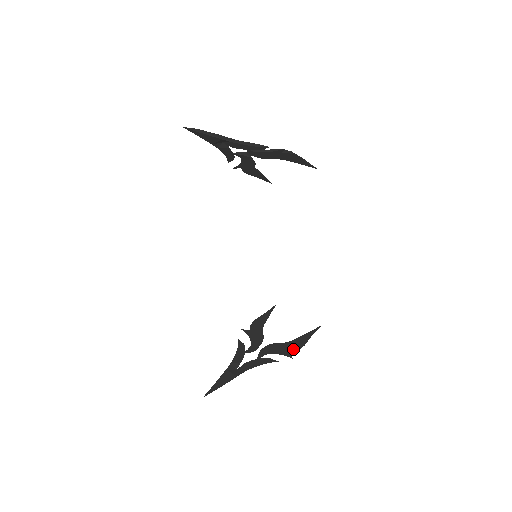
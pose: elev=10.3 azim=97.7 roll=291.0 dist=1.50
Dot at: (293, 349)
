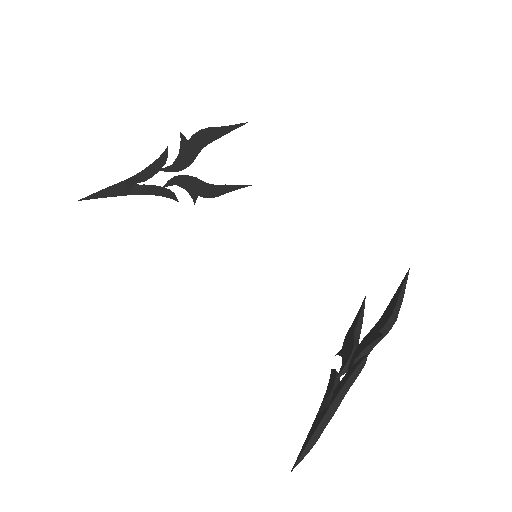
Dot at: (382, 324)
